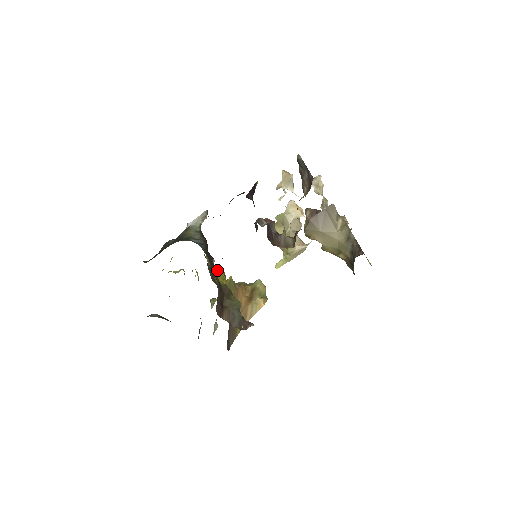
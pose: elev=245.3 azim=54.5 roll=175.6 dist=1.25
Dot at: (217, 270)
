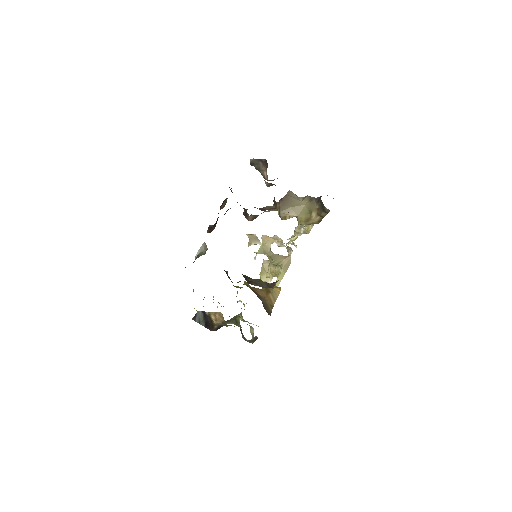
Dot at: occluded
